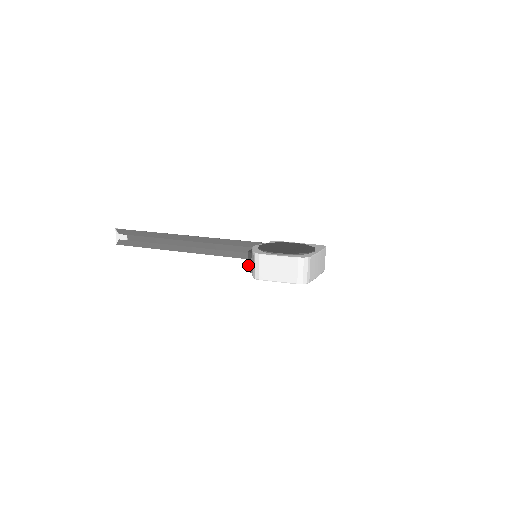
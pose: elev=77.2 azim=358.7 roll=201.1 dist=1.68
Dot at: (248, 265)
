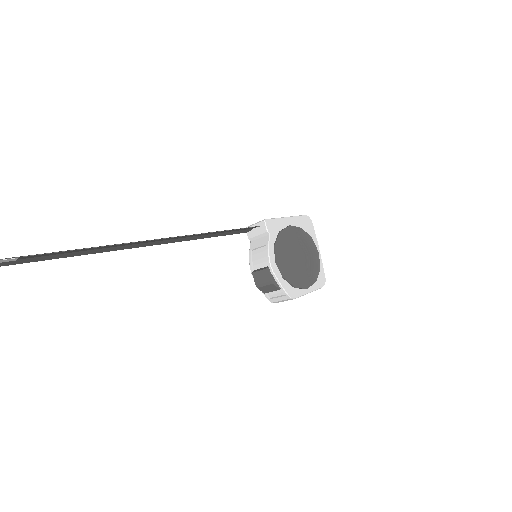
Dot at: (264, 288)
